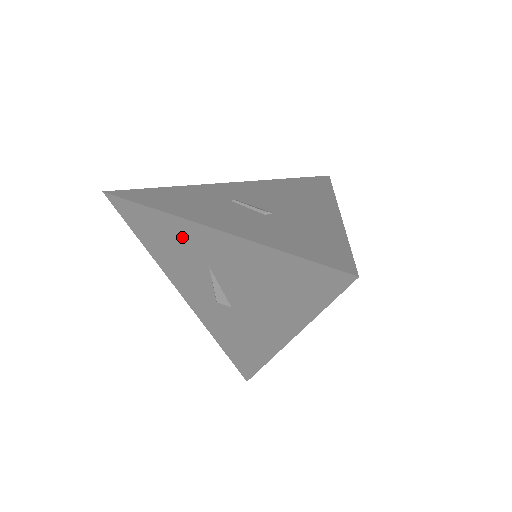
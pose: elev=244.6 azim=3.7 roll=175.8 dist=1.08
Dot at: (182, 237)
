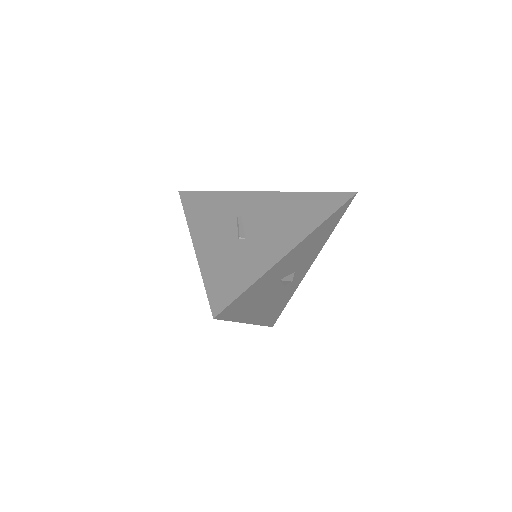
Dot at: occluded
